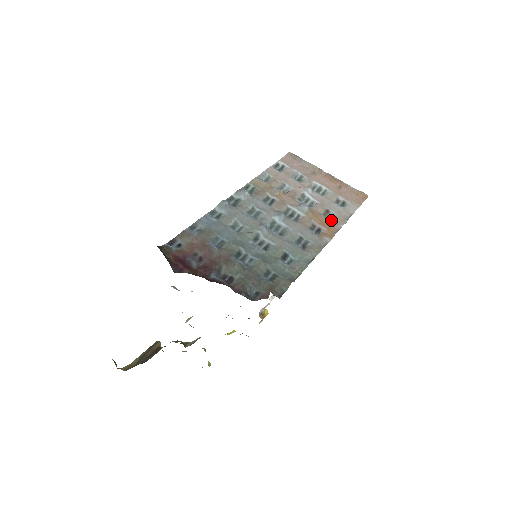
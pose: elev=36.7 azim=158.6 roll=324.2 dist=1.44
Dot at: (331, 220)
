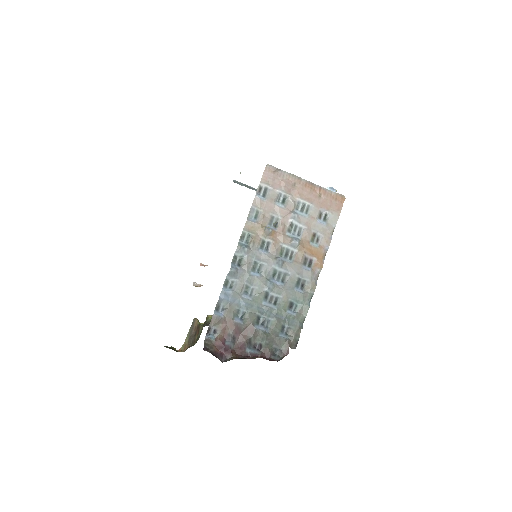
Dot at: (318, 245)
